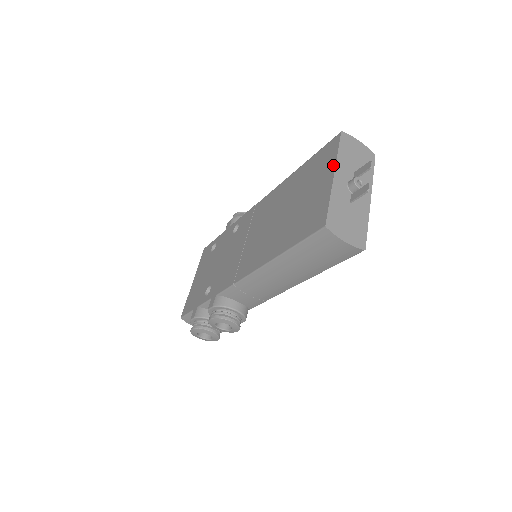
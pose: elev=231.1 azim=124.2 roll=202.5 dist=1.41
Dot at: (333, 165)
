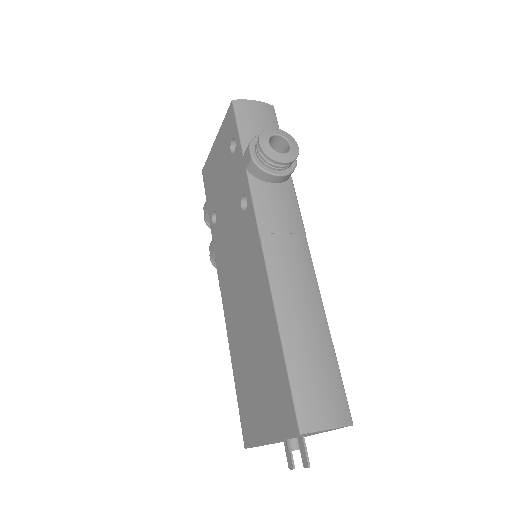
Dot at: (274, 437)
